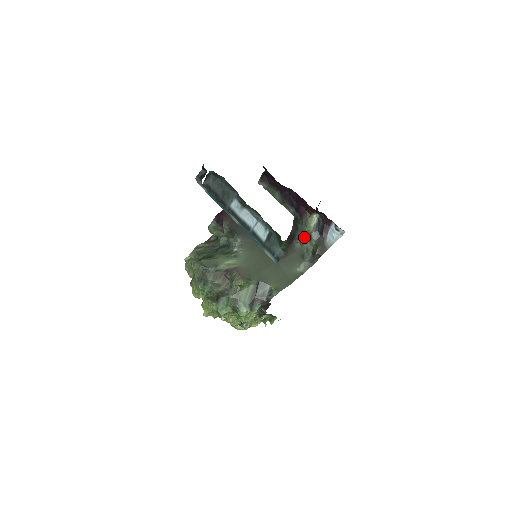
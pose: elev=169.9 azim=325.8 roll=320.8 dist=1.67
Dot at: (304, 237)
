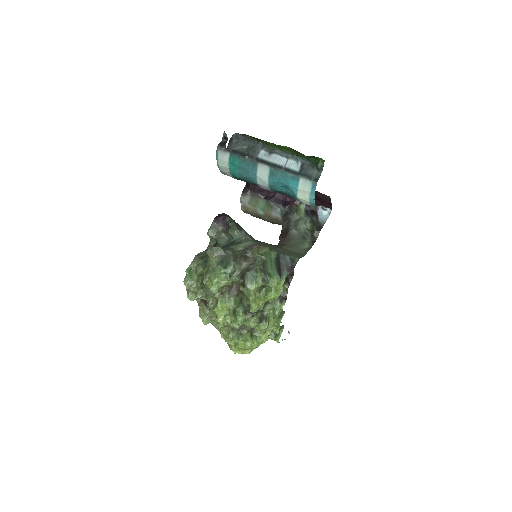
Dot at: (299, 224)
